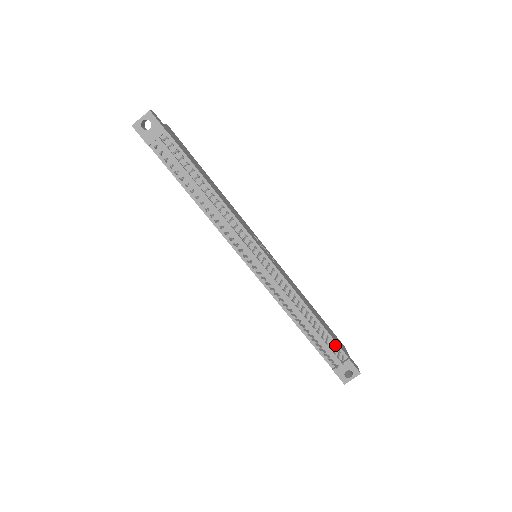
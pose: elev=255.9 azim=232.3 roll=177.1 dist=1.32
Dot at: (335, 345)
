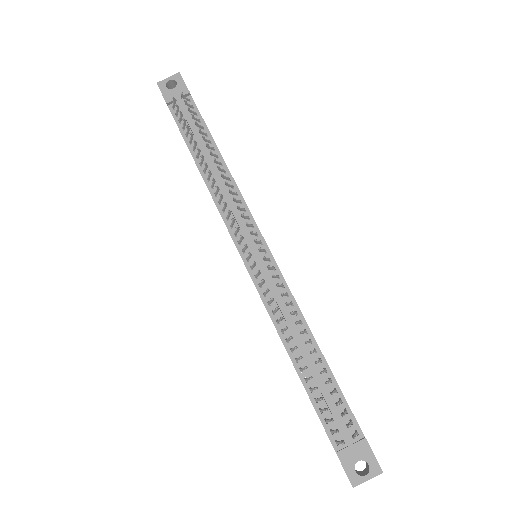
Dot at: (345, 409)
